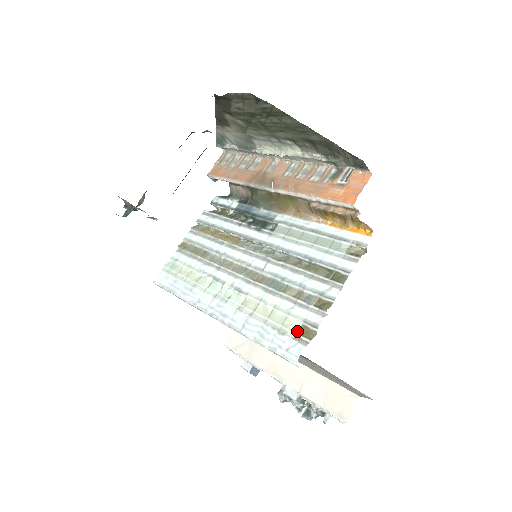
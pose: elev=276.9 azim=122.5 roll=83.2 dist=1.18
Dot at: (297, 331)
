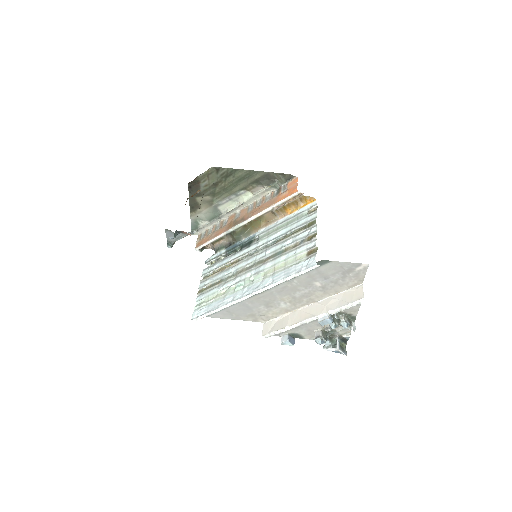
Dot at: (306, 256)
